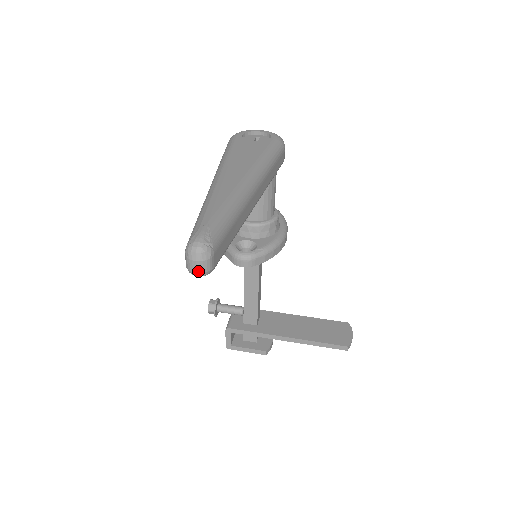
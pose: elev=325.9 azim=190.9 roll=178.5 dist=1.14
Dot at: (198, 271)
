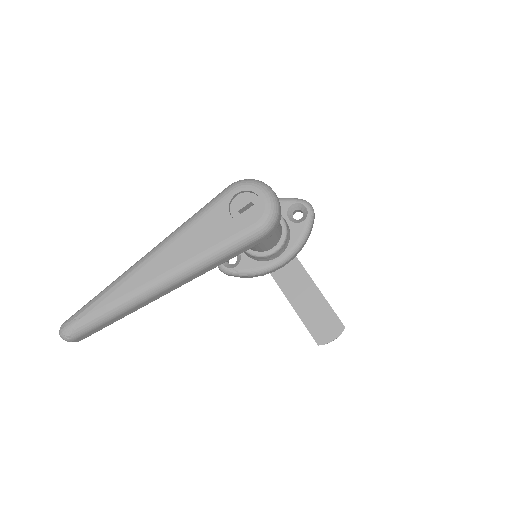
Dot at: occluded
